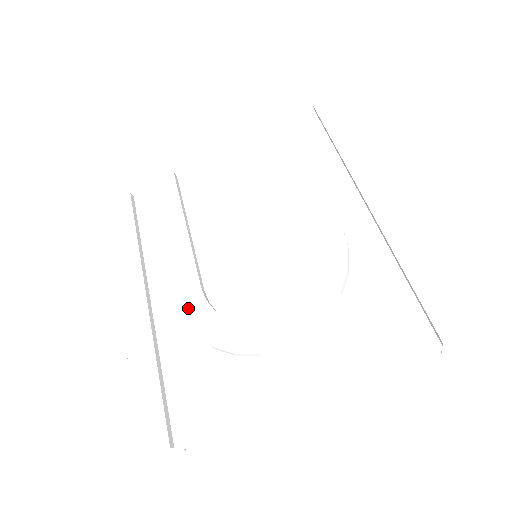
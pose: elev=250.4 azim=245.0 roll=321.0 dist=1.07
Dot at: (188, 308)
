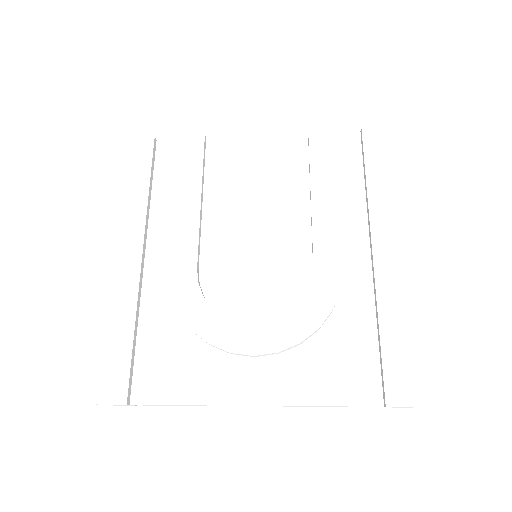
Dot at: (179, 283)
